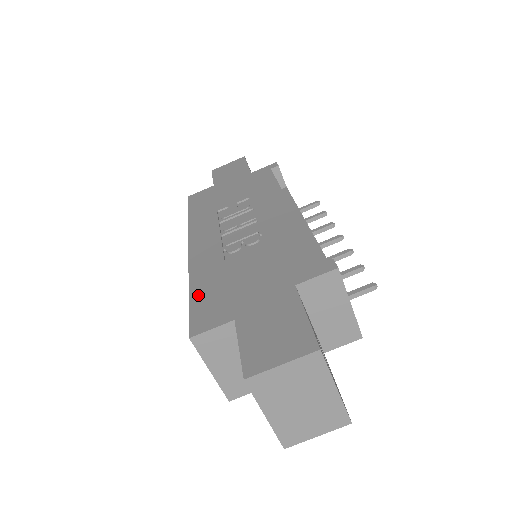
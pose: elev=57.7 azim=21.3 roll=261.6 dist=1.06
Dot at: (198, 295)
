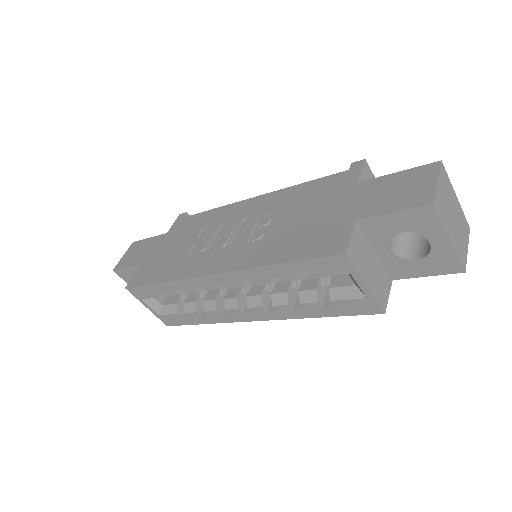
Dot at: (293, 254)
